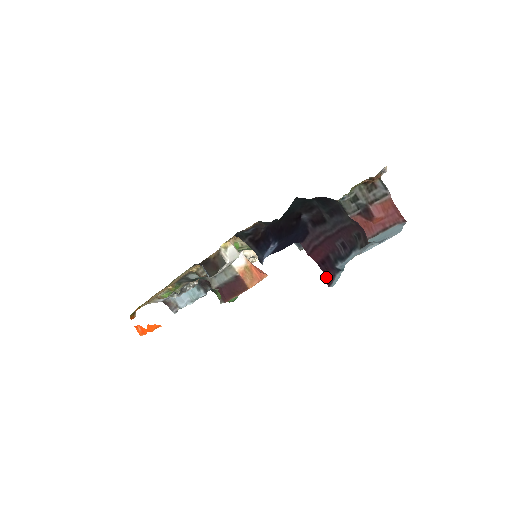
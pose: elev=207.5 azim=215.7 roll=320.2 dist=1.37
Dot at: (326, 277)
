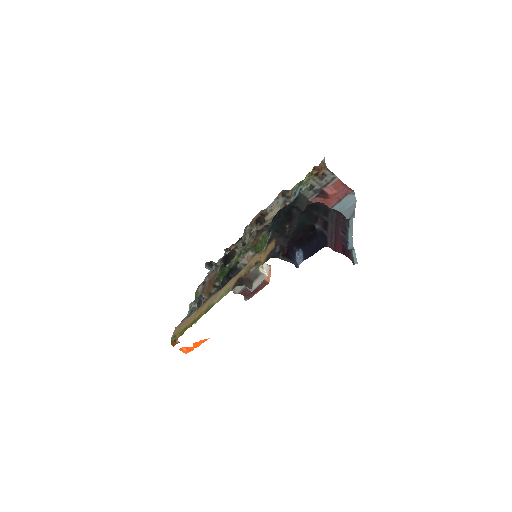
Dot at: (351, 260)
